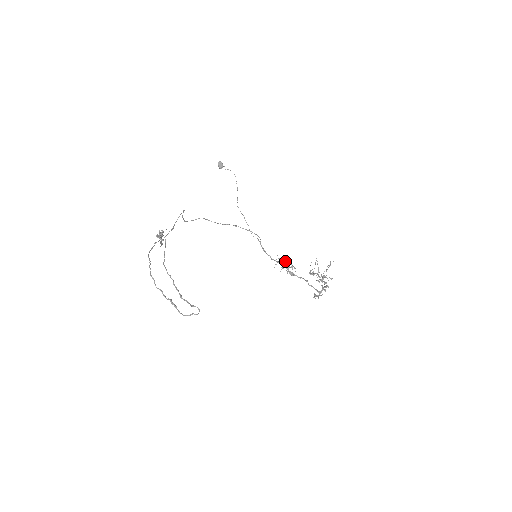
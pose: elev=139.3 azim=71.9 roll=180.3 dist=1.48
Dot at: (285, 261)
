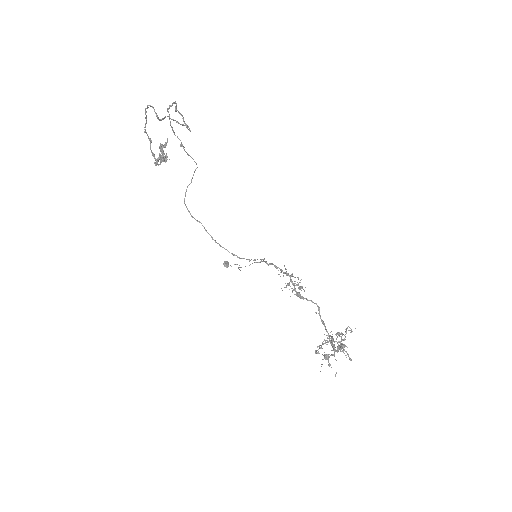
Dot at: occluded
